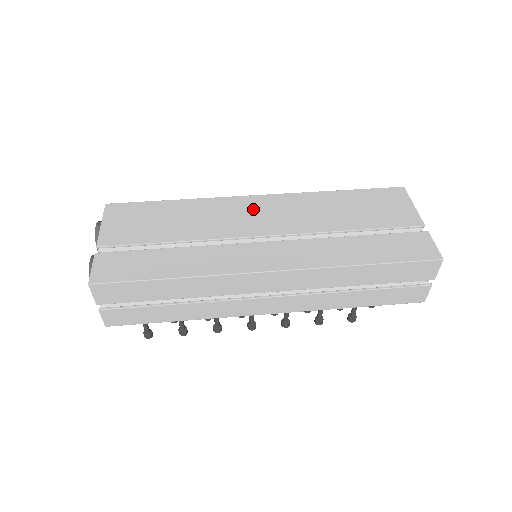
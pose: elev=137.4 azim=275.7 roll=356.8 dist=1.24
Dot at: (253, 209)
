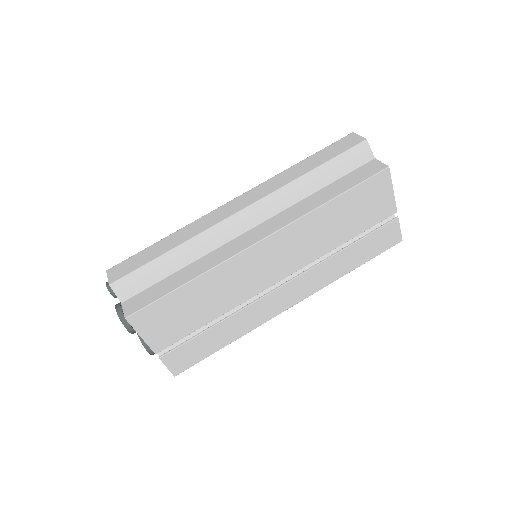
Dot at: (262, 260)
